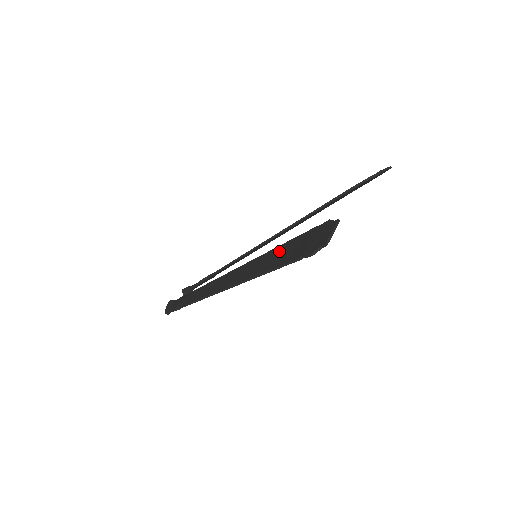
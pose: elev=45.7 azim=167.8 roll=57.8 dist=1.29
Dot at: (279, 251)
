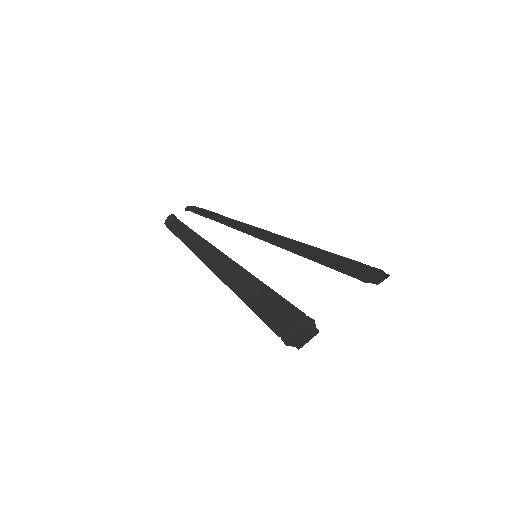
Dot at: (271, 299)
